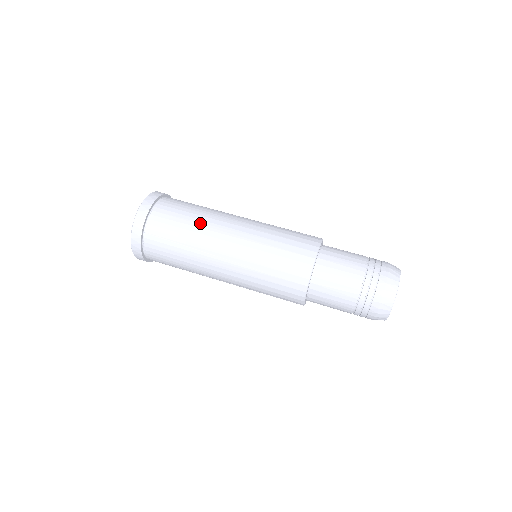
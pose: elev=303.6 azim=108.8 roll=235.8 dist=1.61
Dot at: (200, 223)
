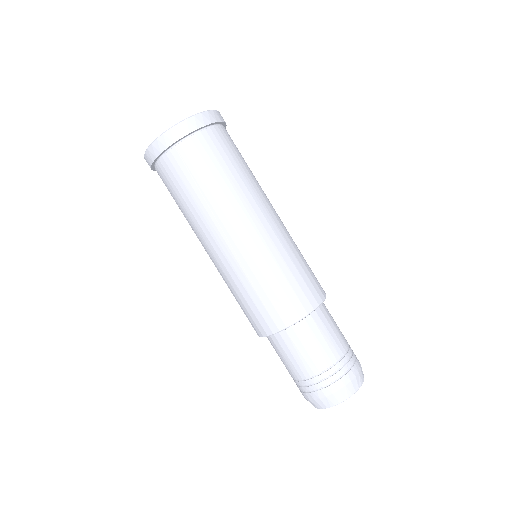
Dot at: (235, 187)
